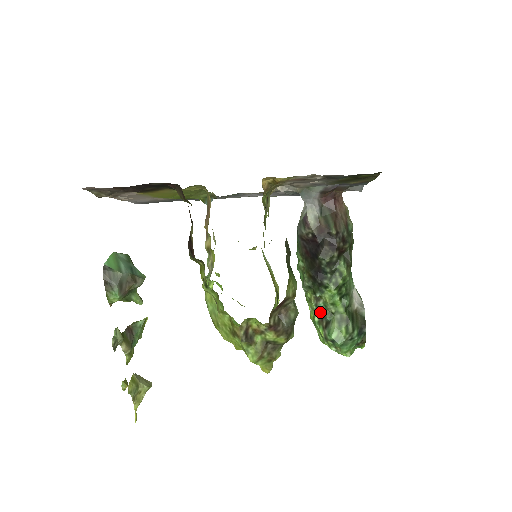
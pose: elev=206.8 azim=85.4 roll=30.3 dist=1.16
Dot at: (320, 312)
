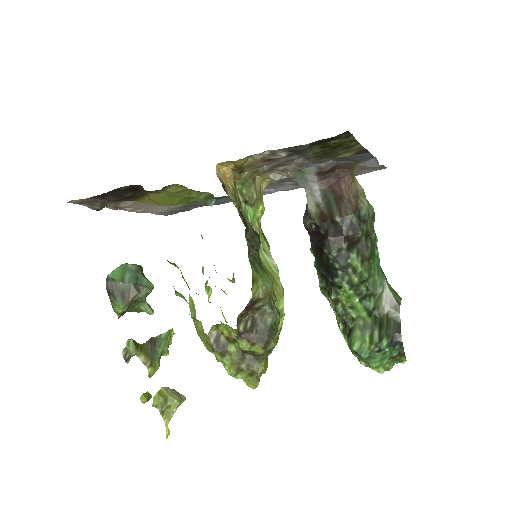
Dot at: (343, 318)
